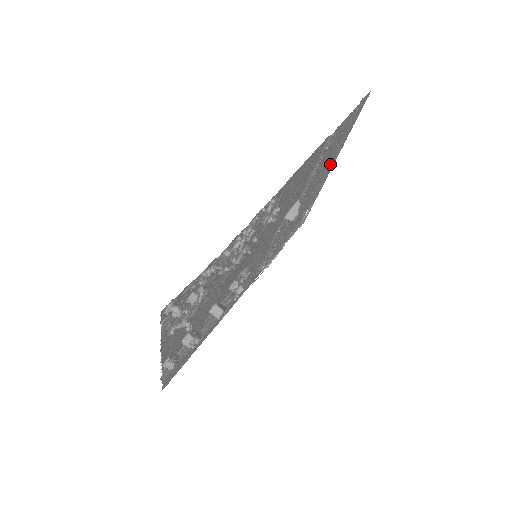
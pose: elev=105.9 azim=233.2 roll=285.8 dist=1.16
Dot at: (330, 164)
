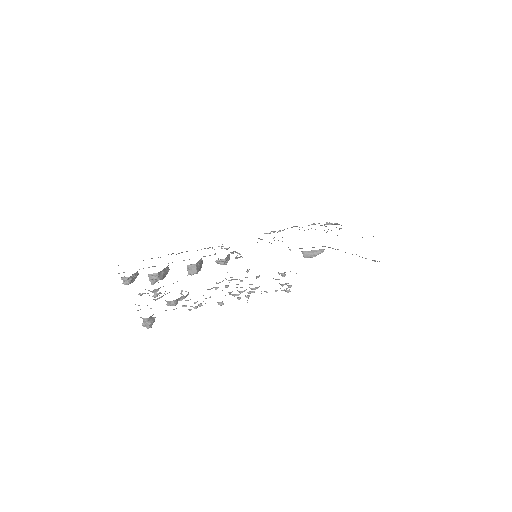
Dot at: occluded
